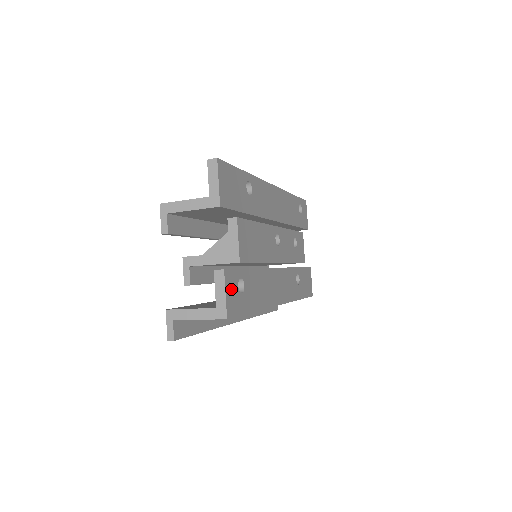
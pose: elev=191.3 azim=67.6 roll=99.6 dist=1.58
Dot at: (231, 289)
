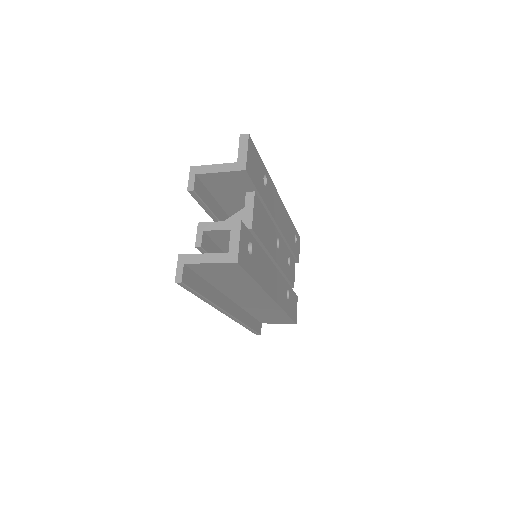
Dot at: (243, 242)
